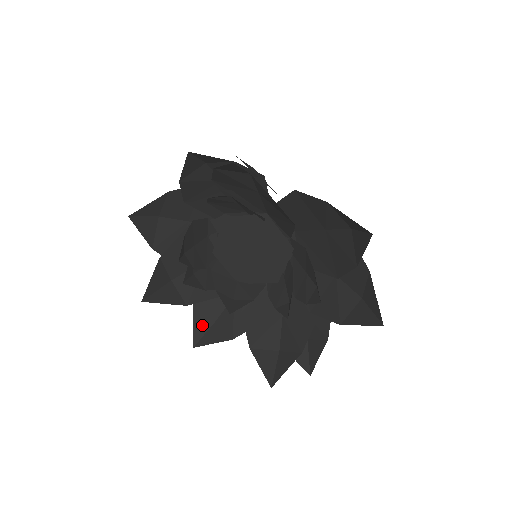
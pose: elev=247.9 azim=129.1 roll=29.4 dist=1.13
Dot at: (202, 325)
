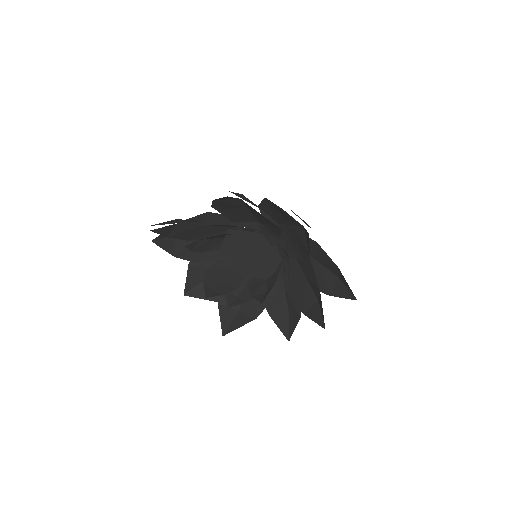
Dot at: (283, 323)
